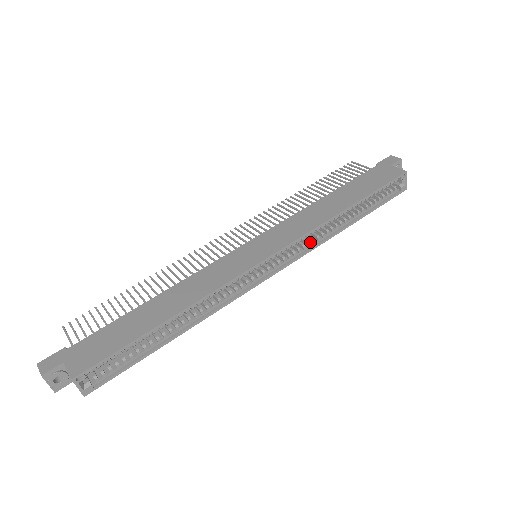
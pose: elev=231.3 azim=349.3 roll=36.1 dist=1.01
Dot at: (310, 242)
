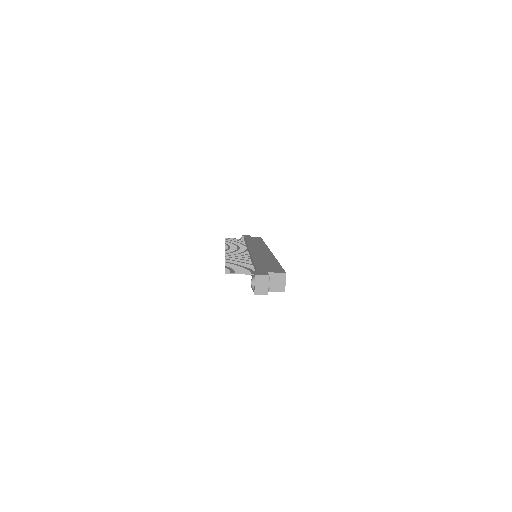
Dot at: occluded
